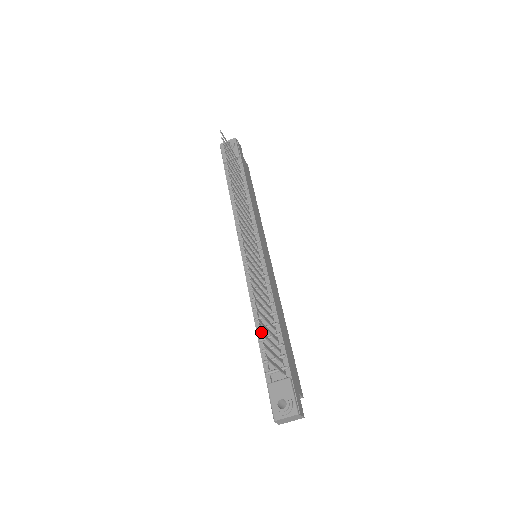
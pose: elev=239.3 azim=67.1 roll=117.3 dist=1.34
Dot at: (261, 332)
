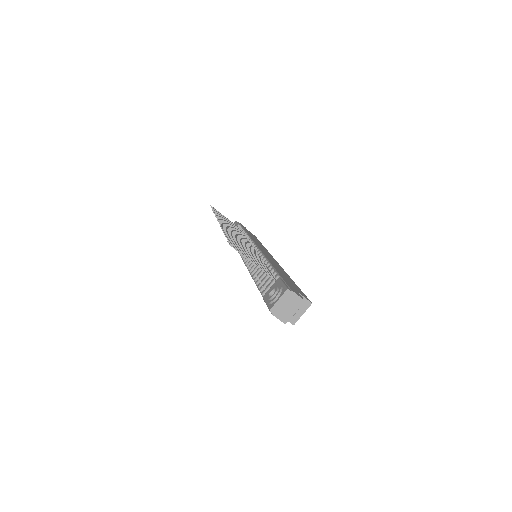
Dot at: occluded
